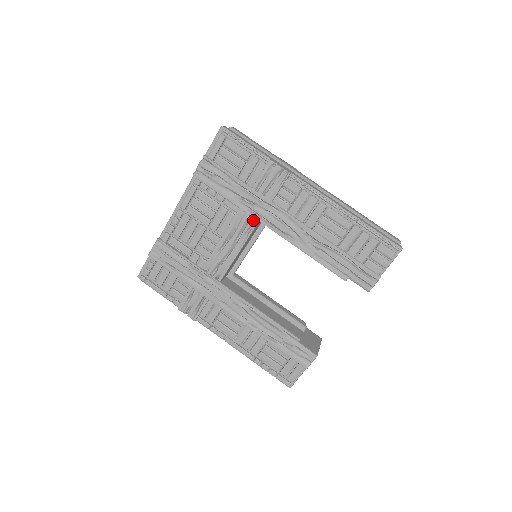
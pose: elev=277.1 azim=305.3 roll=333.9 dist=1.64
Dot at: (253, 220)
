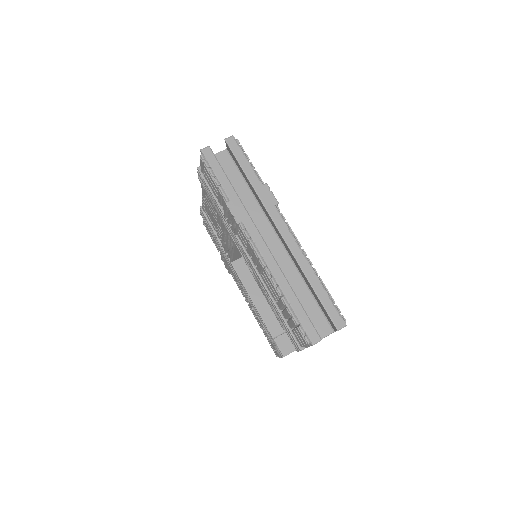
Dot at: (232, 238)
